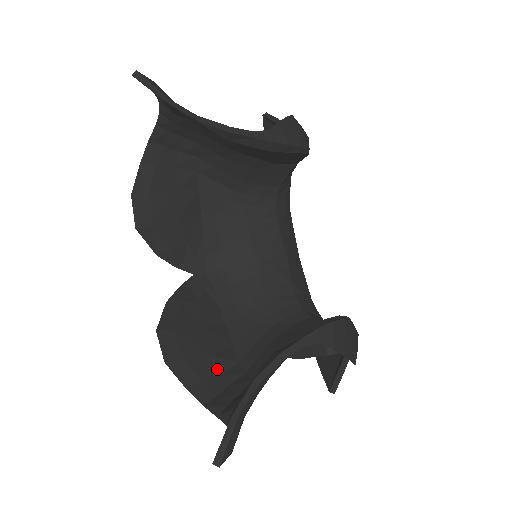
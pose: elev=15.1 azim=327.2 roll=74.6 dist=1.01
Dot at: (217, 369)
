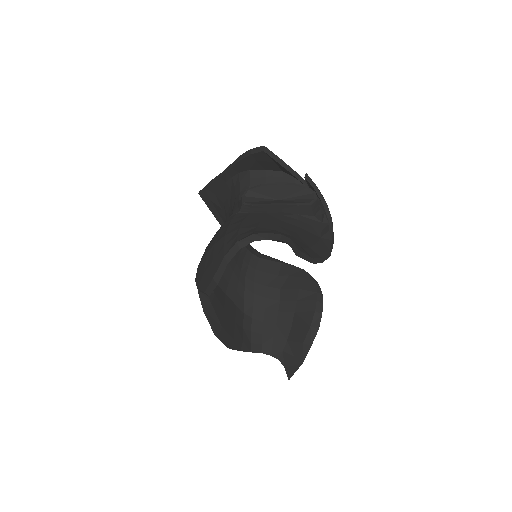
Dot at: (241, 327)
